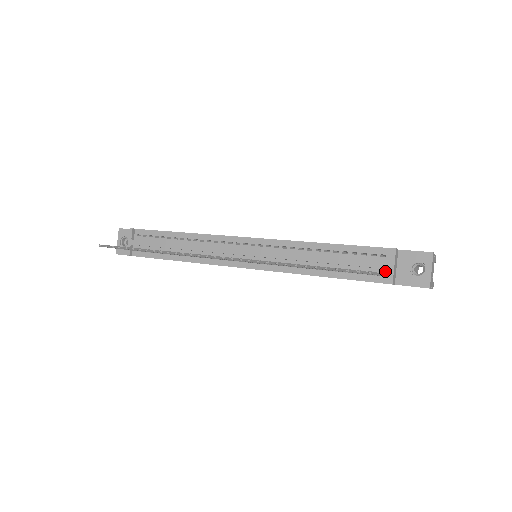
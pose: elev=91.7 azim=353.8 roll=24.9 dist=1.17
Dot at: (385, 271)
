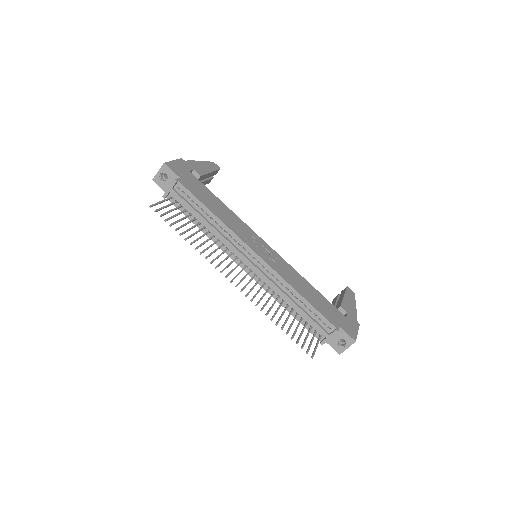
Dot at: (324, 335)
